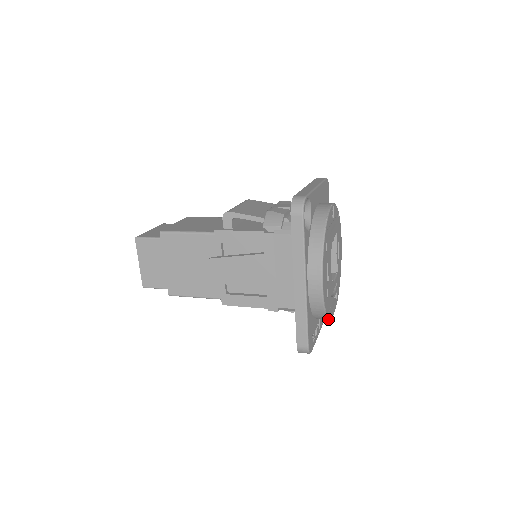
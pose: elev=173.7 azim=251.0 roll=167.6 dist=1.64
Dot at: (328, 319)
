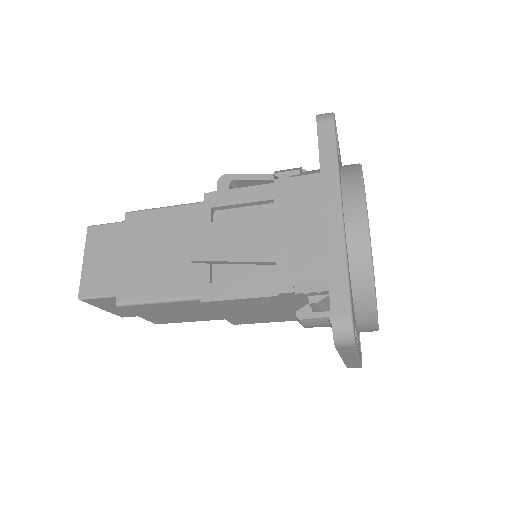
Dot at: (374, 309)
